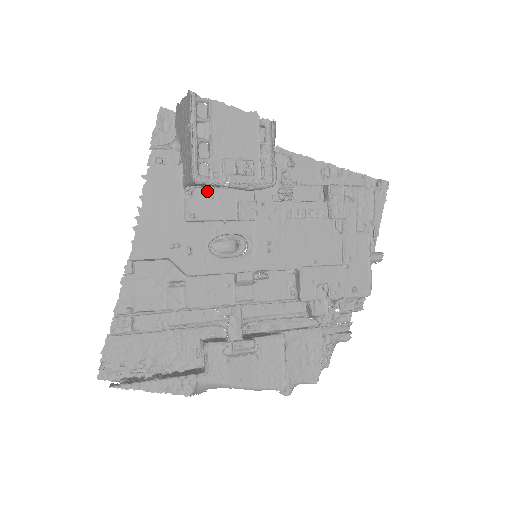
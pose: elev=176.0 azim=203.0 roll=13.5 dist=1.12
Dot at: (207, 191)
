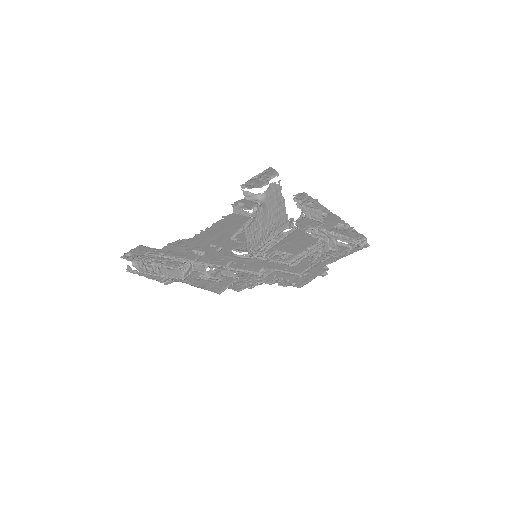
Dot at: occluded
